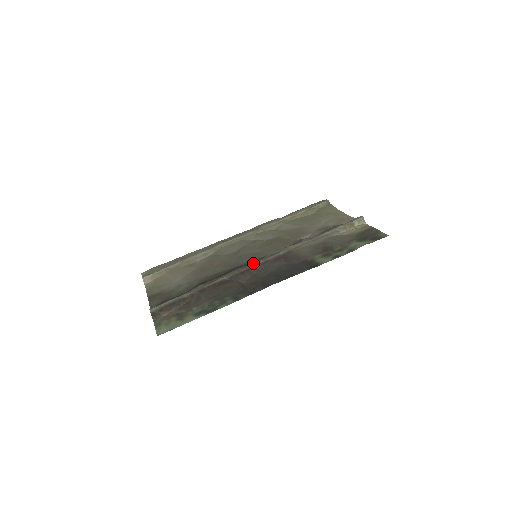
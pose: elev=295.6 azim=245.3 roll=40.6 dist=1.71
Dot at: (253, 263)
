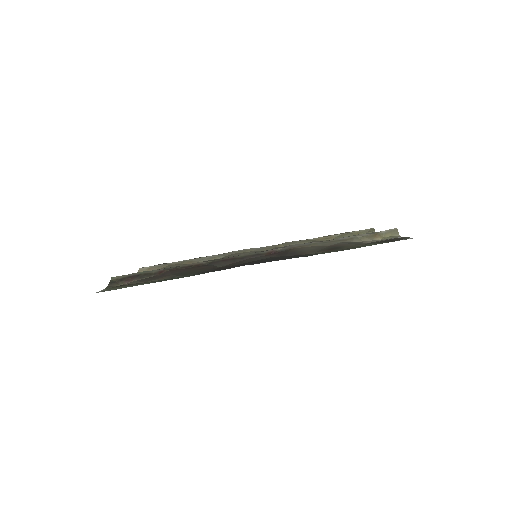
Dot at: occluded
